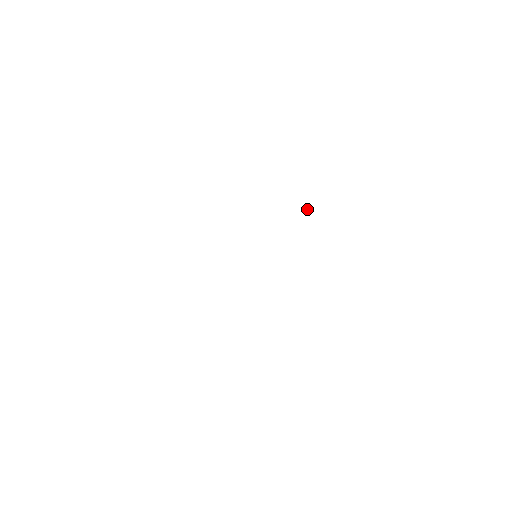
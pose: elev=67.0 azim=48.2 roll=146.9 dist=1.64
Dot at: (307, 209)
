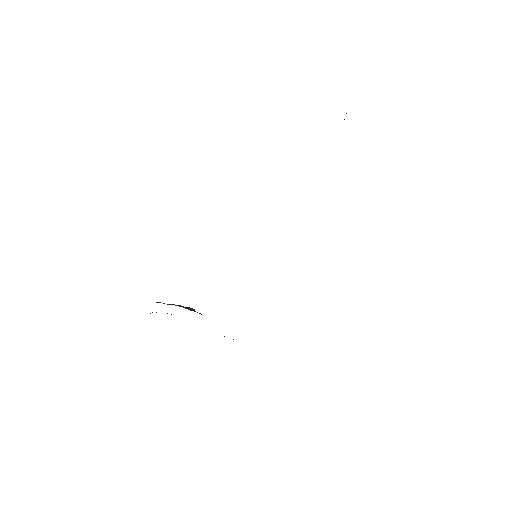
Dot at: occluded
